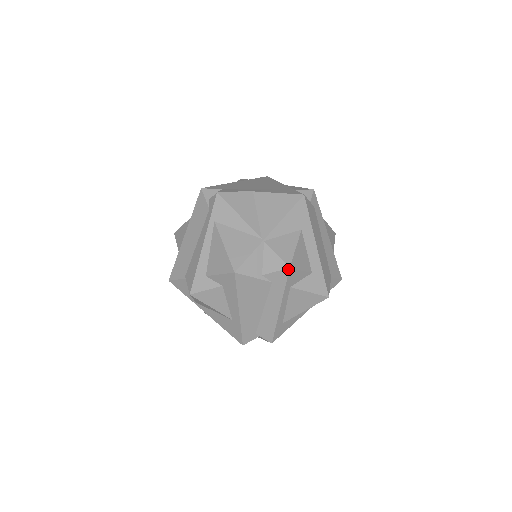
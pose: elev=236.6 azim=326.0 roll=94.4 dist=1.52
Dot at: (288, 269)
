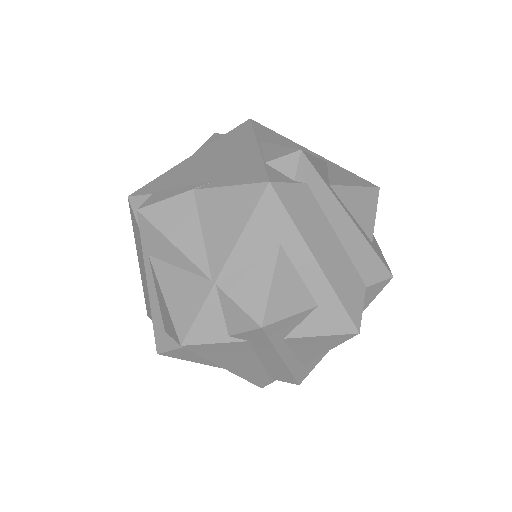
Dot at: (260, 329)
